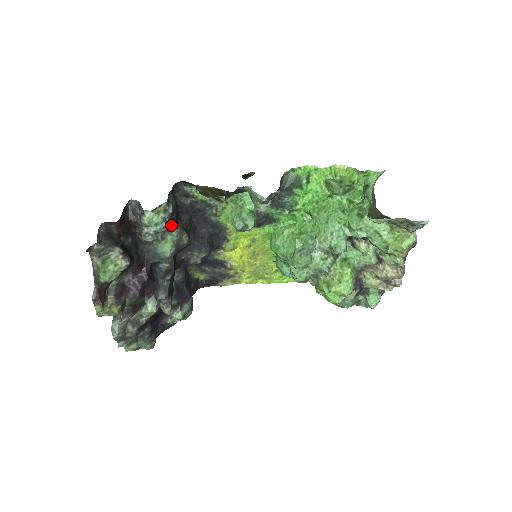
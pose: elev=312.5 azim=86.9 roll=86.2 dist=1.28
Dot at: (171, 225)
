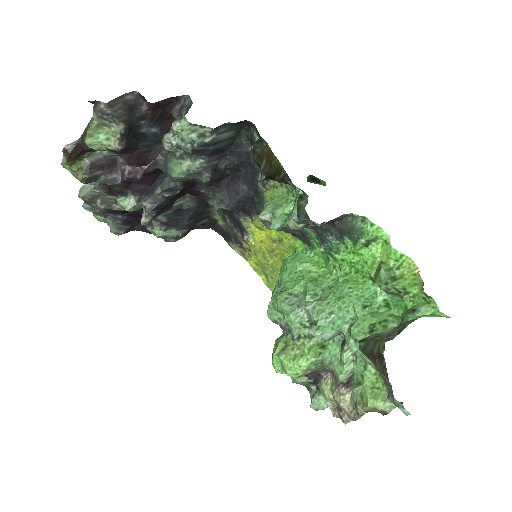
Dot at: (200, 153)
